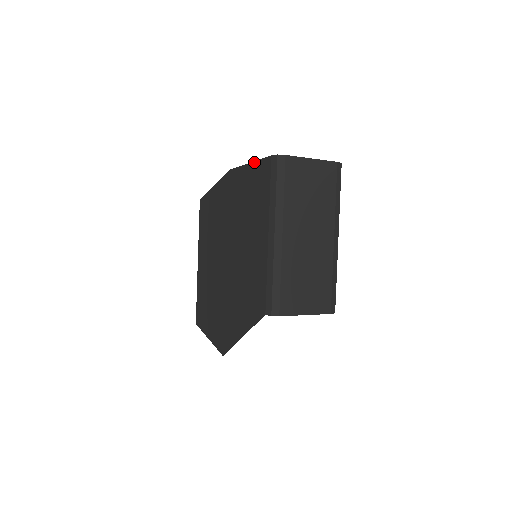
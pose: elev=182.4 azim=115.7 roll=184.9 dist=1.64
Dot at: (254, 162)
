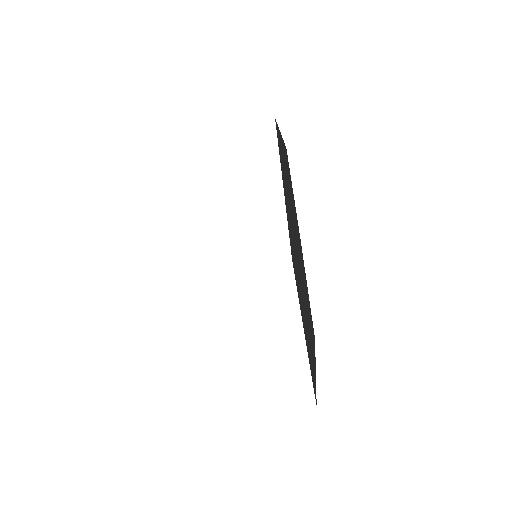
Dot at: occluded
